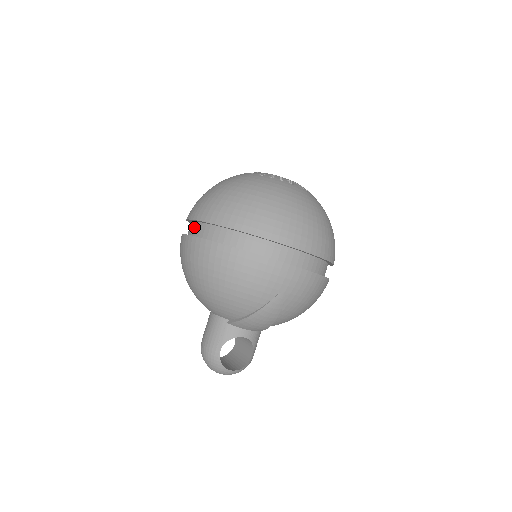
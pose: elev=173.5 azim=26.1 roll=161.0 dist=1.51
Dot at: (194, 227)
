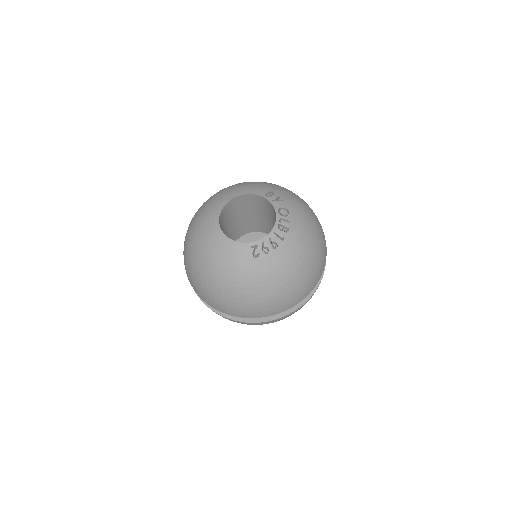
Dot at: occluded
